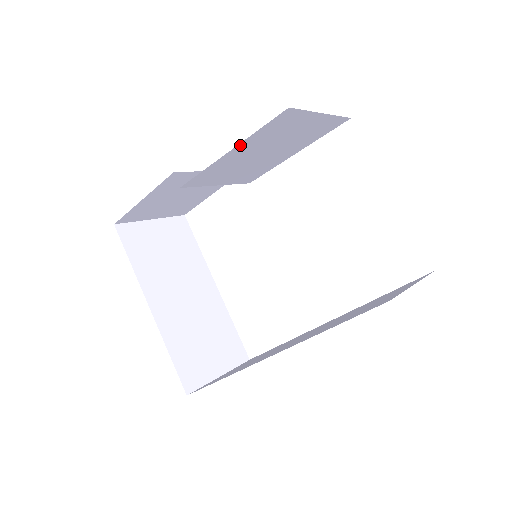
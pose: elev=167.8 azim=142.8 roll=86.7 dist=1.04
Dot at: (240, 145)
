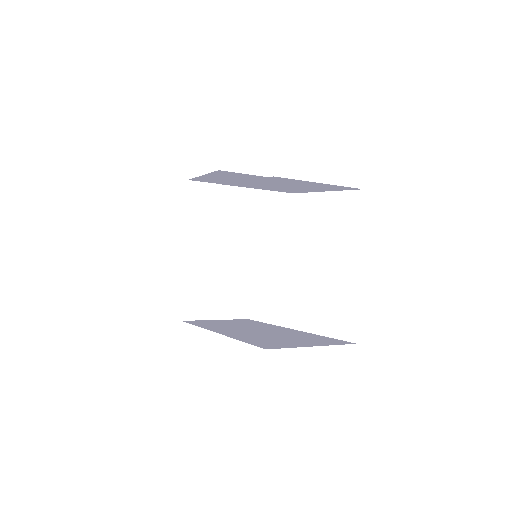
Dot at: (250, 180)
